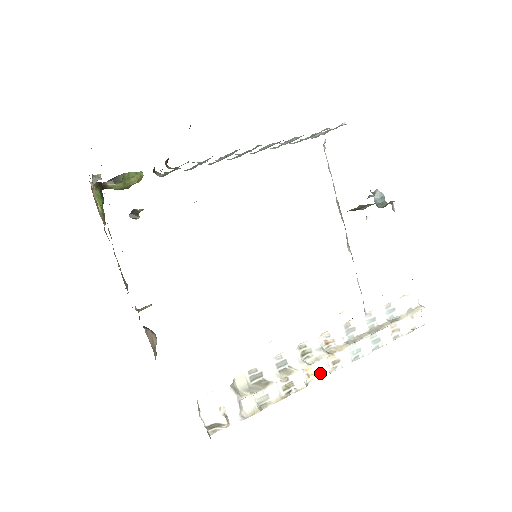
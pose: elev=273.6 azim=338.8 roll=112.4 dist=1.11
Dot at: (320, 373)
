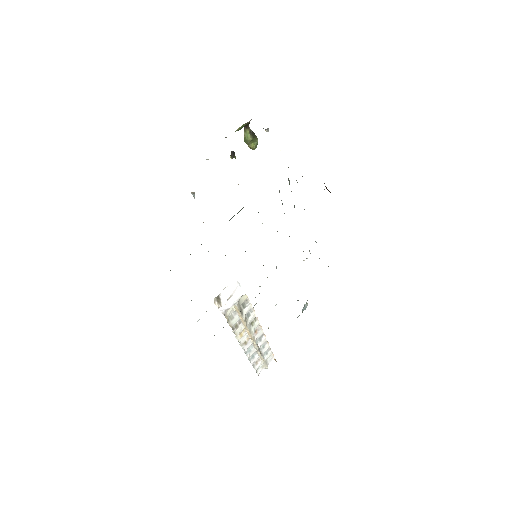
Dot at: (241, 339)
